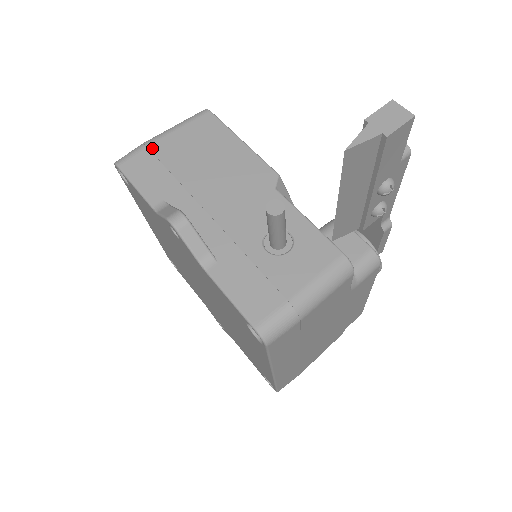
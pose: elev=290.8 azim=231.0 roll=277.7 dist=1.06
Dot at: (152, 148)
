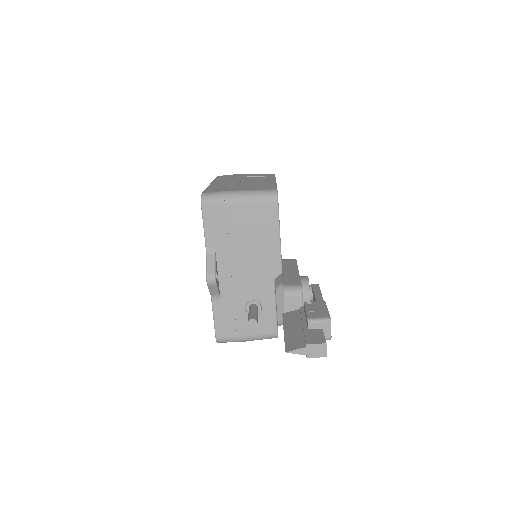
Dot at: (227, 207)
